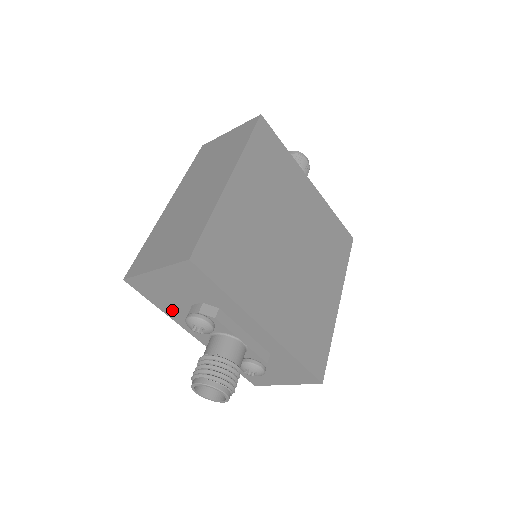
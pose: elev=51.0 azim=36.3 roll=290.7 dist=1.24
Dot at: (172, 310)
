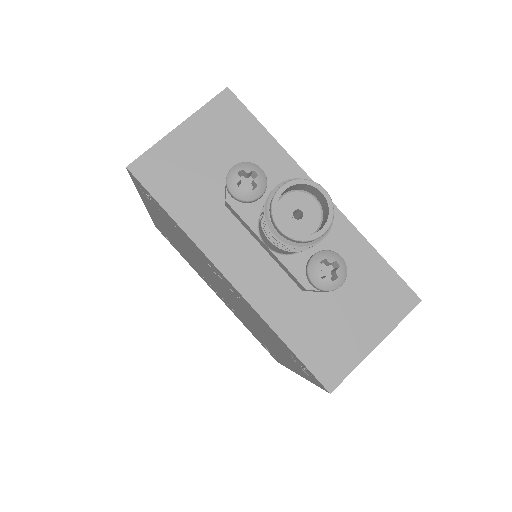
Dot at: (194, 212)
